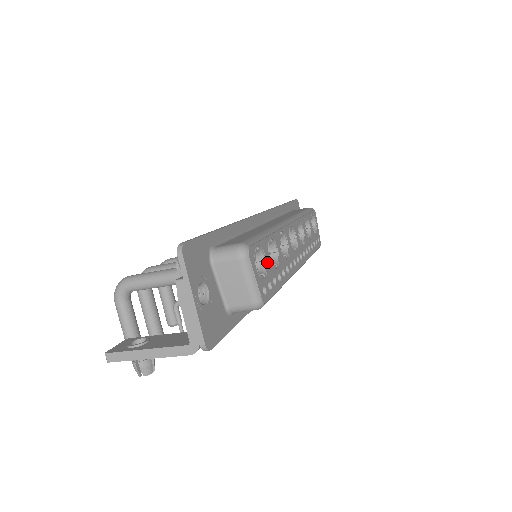
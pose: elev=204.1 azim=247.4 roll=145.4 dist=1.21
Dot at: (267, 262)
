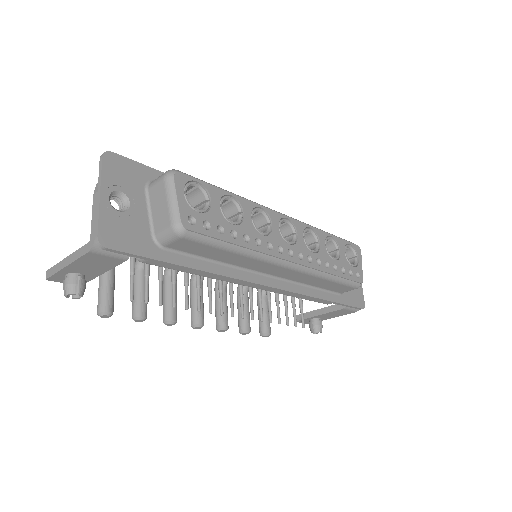
Dot at: (212, 206)
